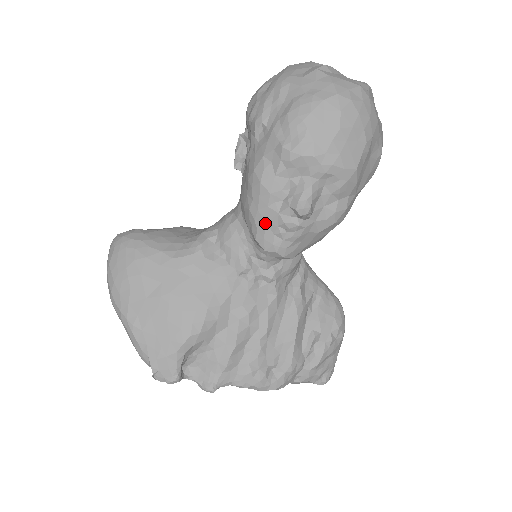
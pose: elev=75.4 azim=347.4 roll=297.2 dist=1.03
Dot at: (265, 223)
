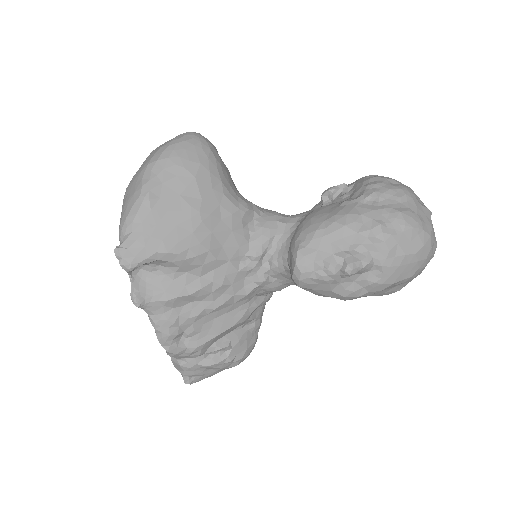
Dot at: (317, 249)
